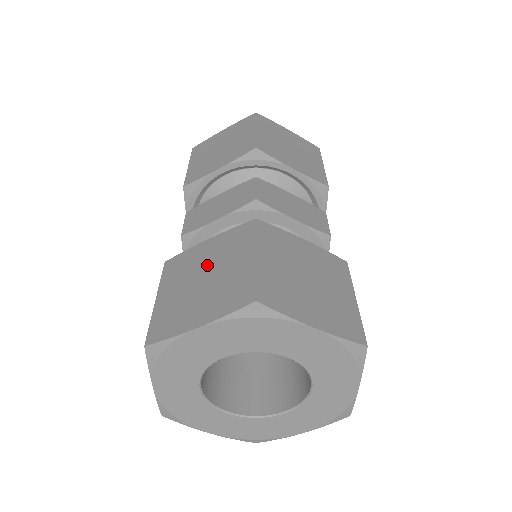
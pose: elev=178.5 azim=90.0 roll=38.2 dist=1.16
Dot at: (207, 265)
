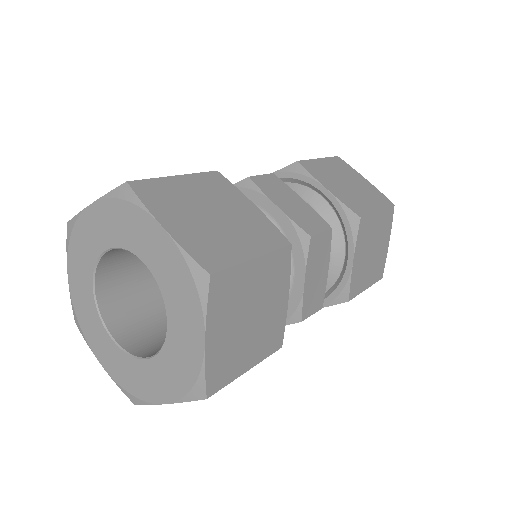
Dot at: occluded
